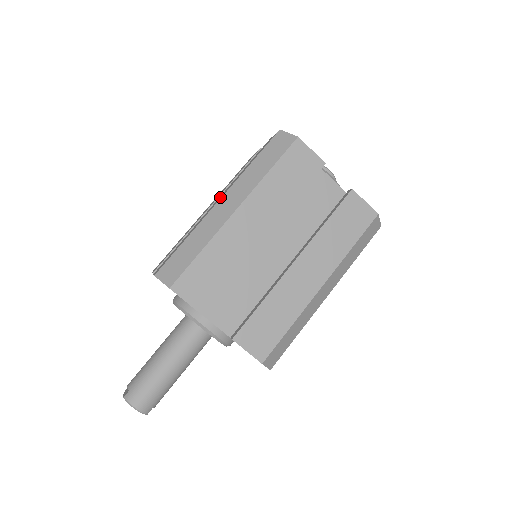
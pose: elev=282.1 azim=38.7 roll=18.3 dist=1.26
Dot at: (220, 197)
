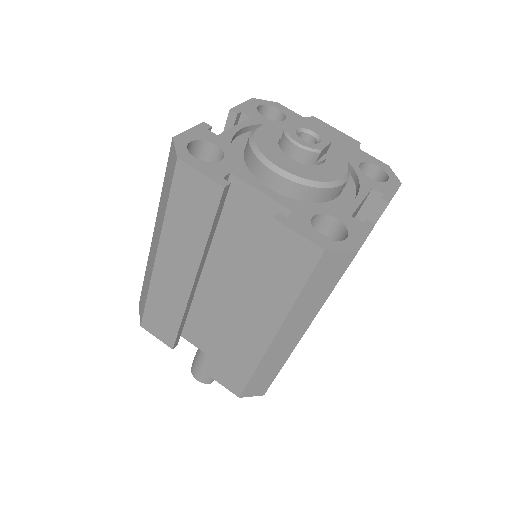
Dot at: occluded
